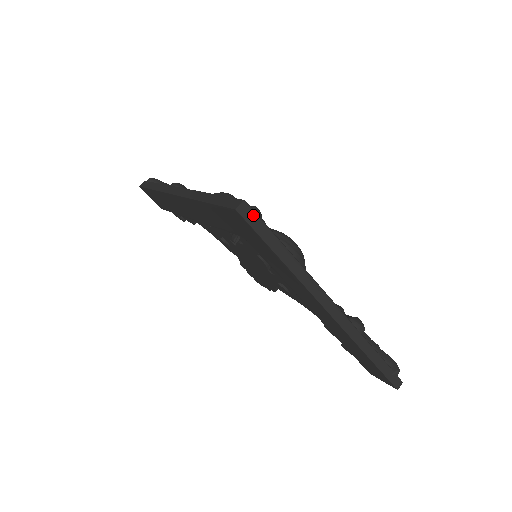
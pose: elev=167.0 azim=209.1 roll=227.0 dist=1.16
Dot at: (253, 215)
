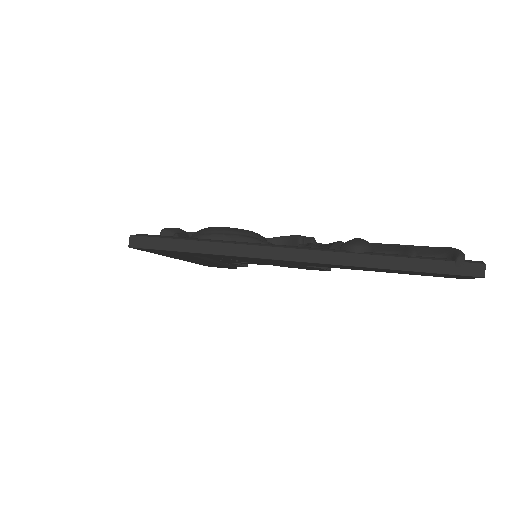
Dot at: (146, 240)
